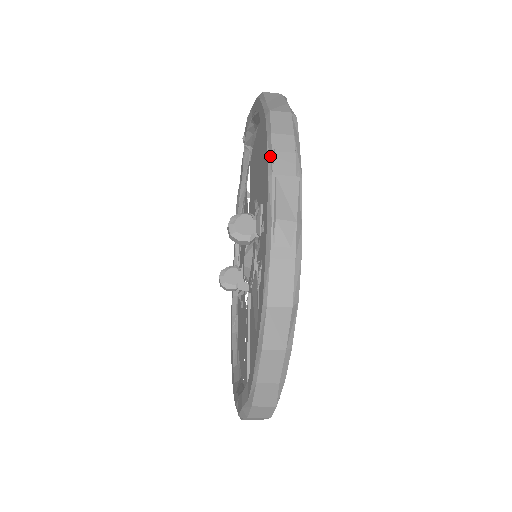
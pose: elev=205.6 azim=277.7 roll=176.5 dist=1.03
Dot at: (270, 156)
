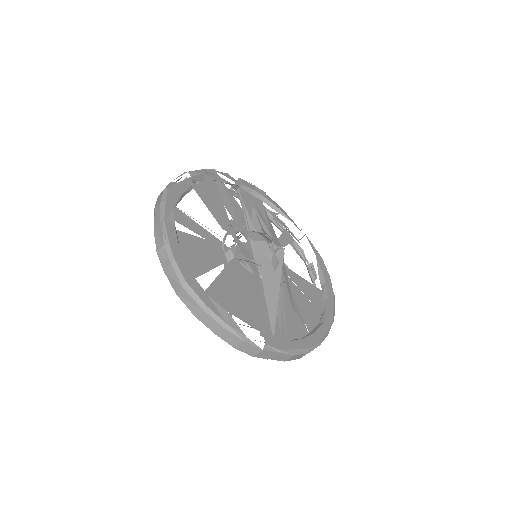
Dot at: (154, 222)
